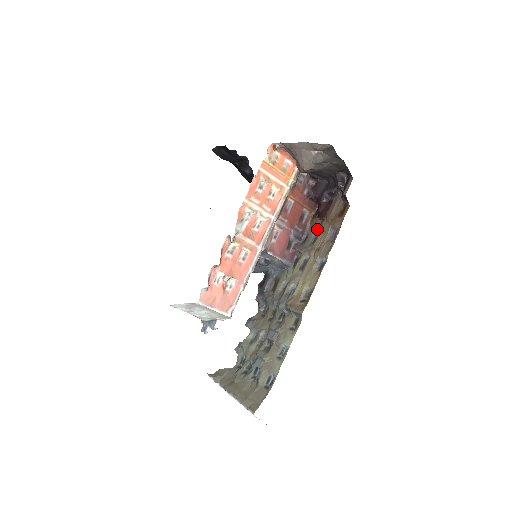
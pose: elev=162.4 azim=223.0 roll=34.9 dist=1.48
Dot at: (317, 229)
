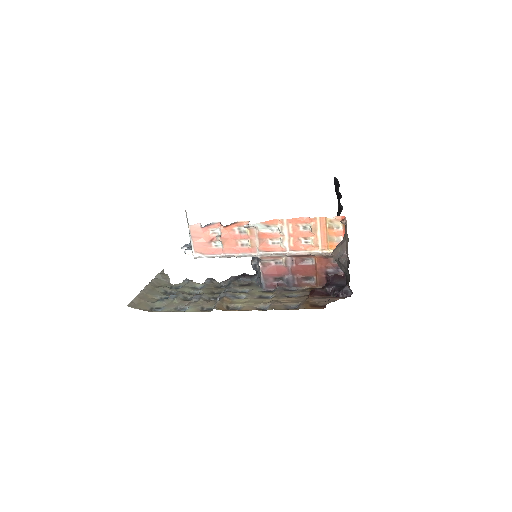
Dot at: (300, 295)
